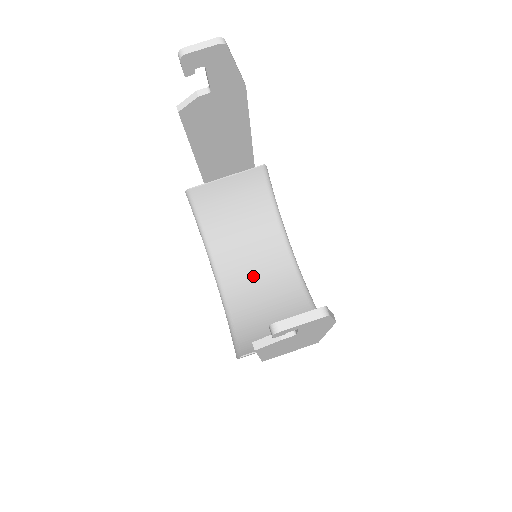
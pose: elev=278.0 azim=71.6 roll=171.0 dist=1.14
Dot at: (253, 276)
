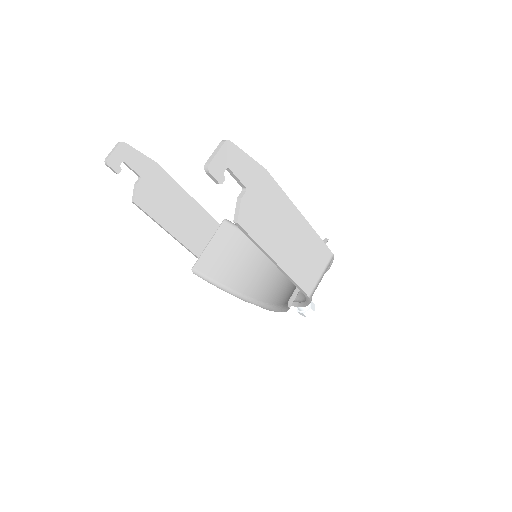
Dot at: (273, 278)
